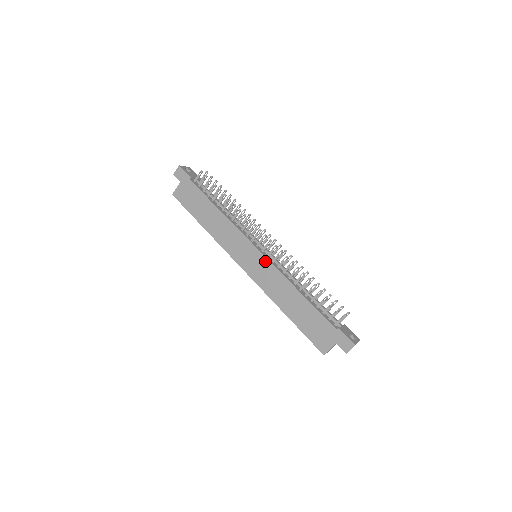
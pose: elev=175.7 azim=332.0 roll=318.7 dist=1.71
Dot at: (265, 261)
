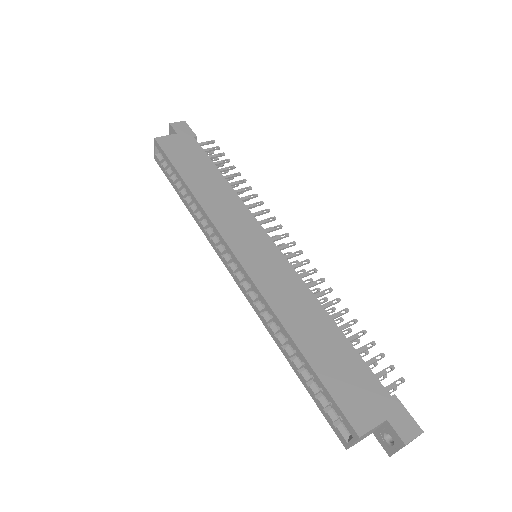
Dot at: (281, 259)
